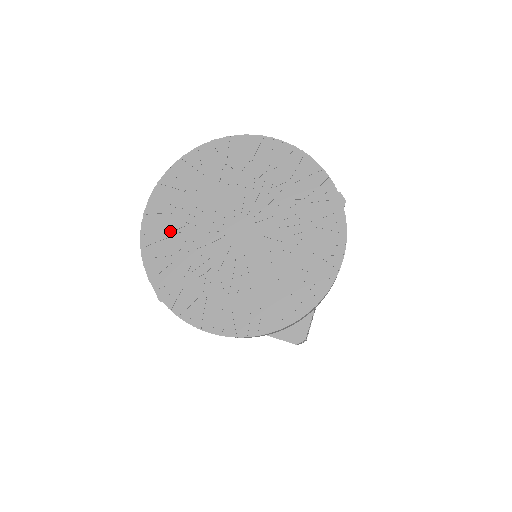
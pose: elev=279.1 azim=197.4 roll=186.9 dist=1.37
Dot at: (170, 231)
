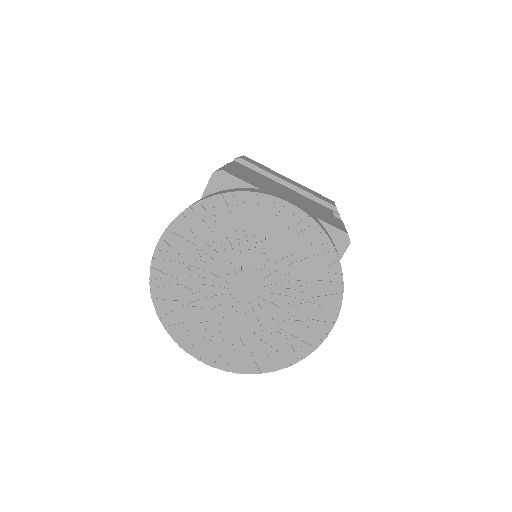
Dot at: (178, 275)
